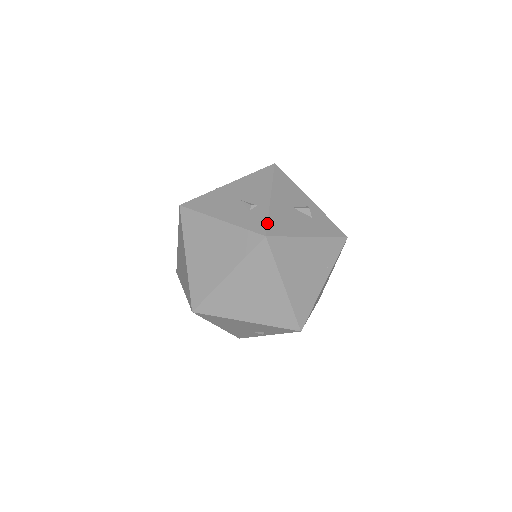
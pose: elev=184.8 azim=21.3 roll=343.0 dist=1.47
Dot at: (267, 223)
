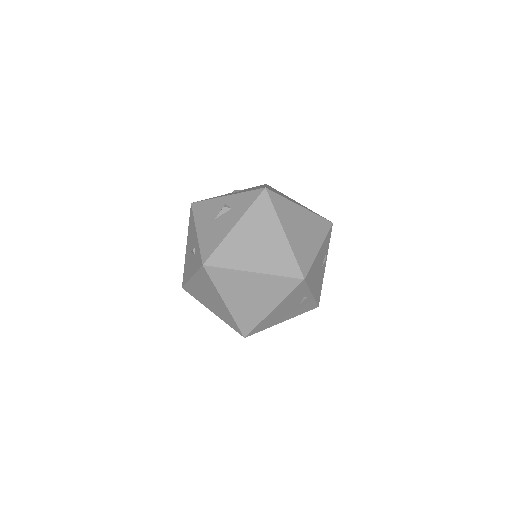
Dot at: (200, 254)
